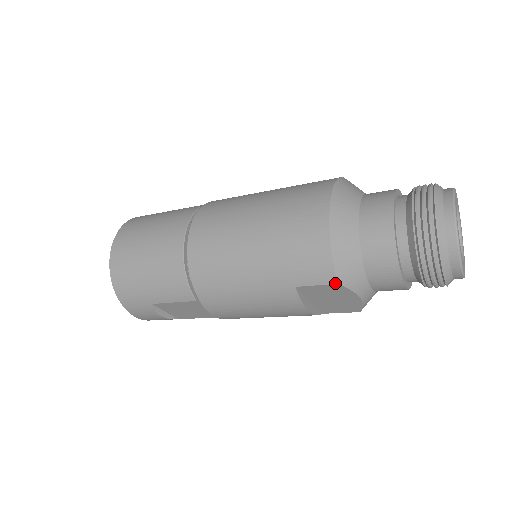
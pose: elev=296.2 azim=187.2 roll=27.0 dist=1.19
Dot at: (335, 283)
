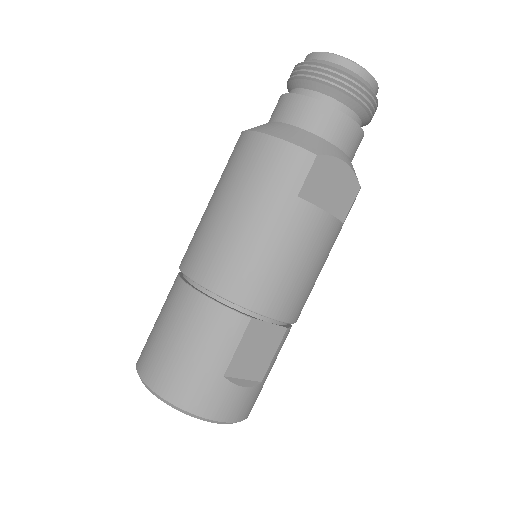
Dot at: (315, 157)
